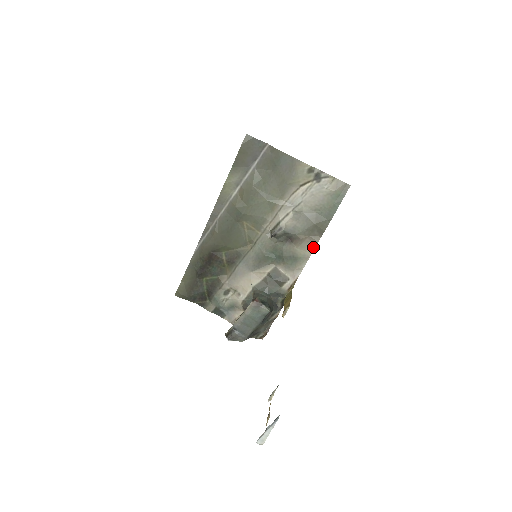
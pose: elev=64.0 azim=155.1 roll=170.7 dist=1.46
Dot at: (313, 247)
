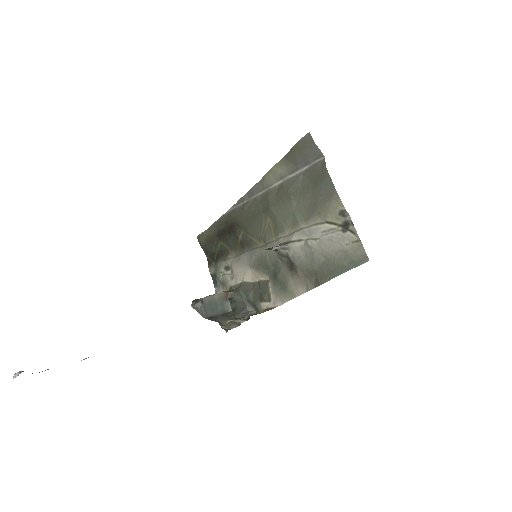
Dot at: (303, 291)
